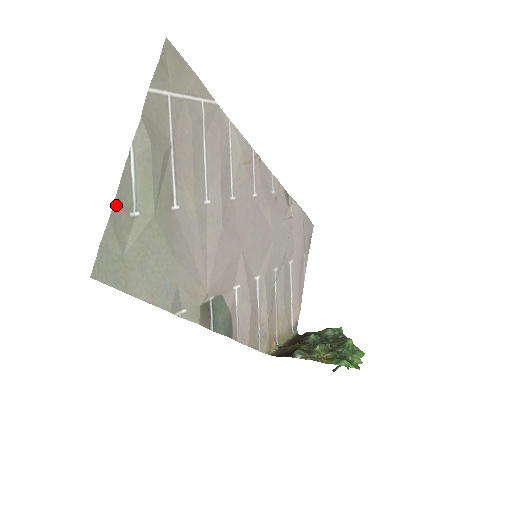
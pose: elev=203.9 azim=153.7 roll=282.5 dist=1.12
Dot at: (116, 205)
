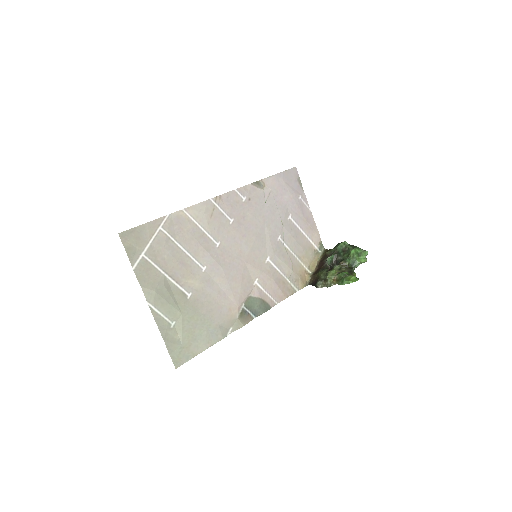
Dot at: (162, 333)
